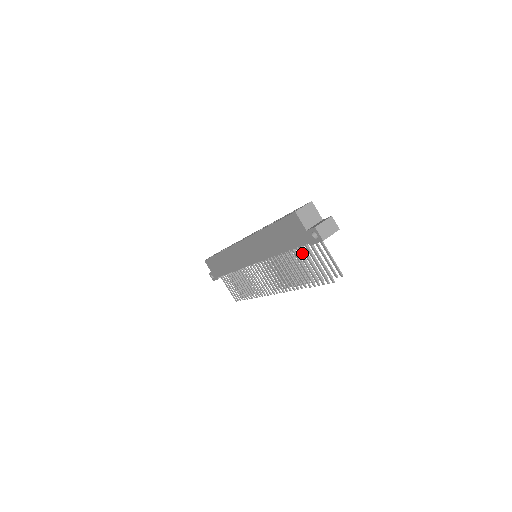
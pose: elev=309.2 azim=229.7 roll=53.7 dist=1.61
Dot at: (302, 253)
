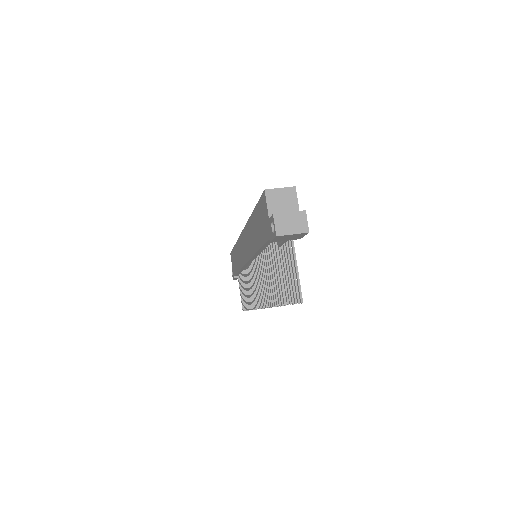
Dot at: (282, 260)
